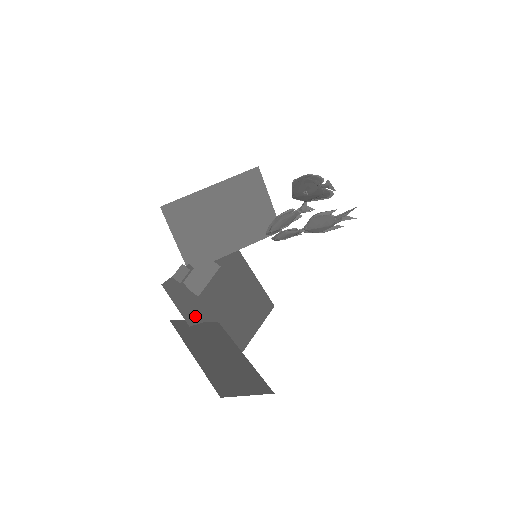
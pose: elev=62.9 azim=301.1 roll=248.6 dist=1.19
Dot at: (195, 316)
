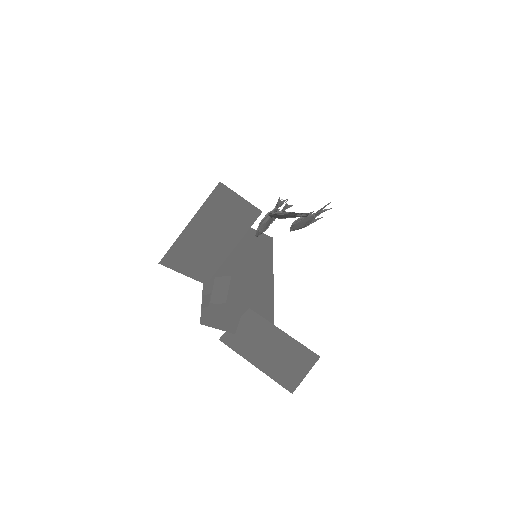
Dot at: (233, 321)
